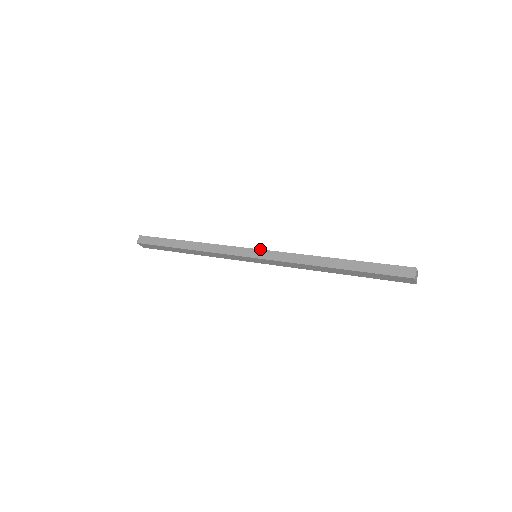
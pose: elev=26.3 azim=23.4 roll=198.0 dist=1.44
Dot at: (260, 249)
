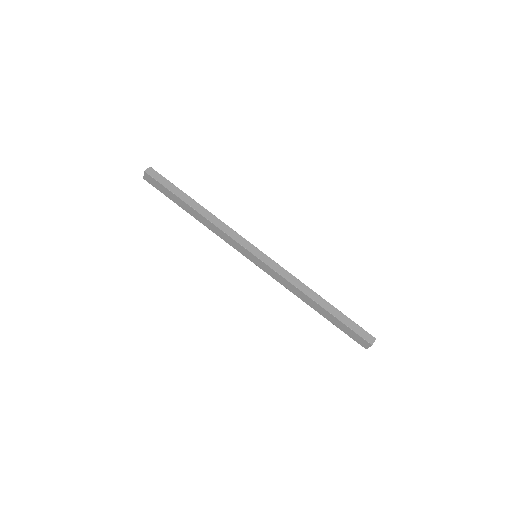
Dot at: occluded
